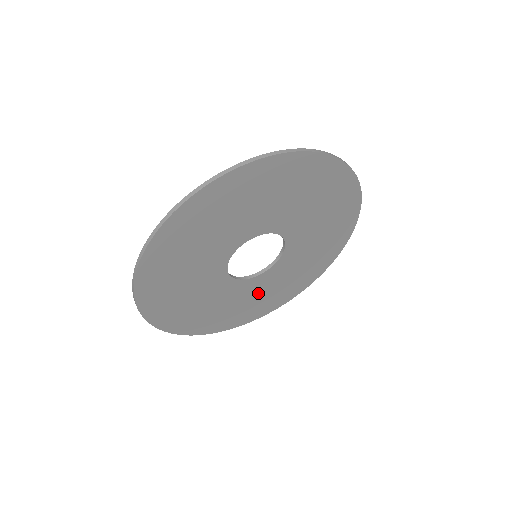
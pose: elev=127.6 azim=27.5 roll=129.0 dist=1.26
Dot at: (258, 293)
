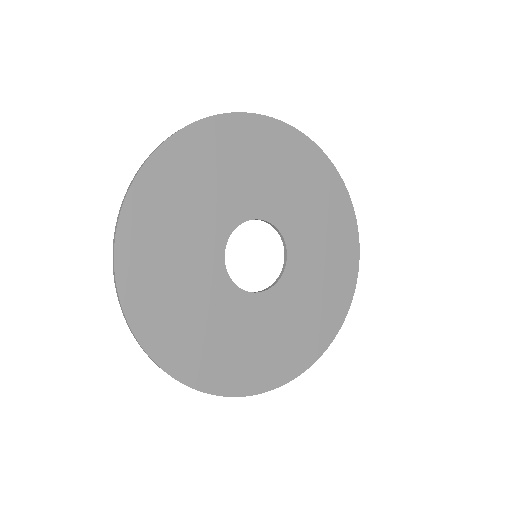
Dot at: (275, 326)
